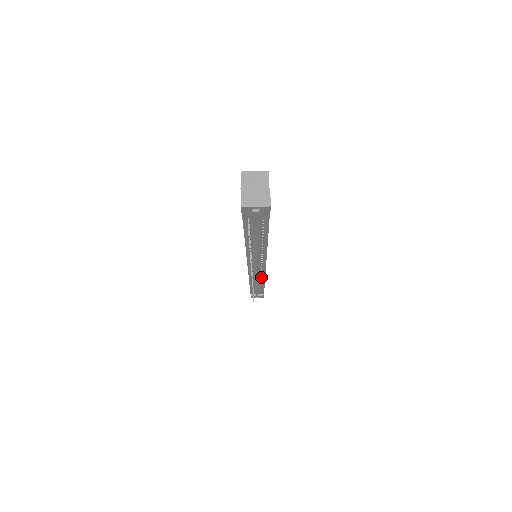
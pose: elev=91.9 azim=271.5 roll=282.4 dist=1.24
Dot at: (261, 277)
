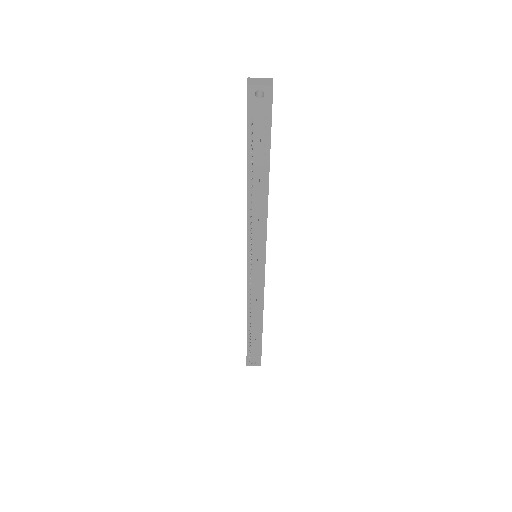
Dot at: (260, 297)
